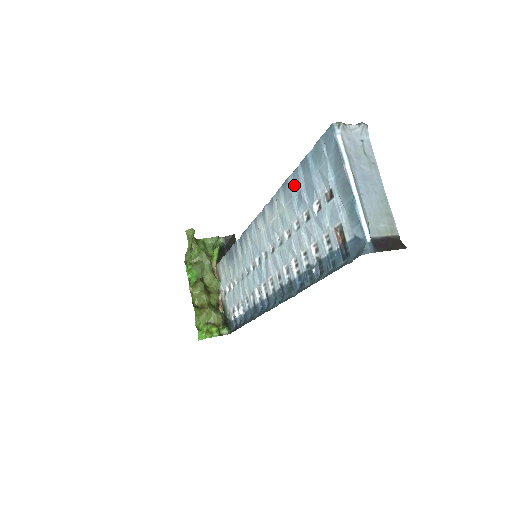
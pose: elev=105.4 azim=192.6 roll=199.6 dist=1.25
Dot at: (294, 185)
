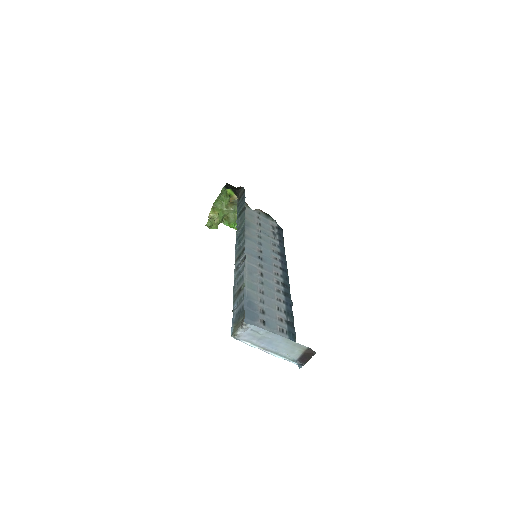
Dot at: occluded
